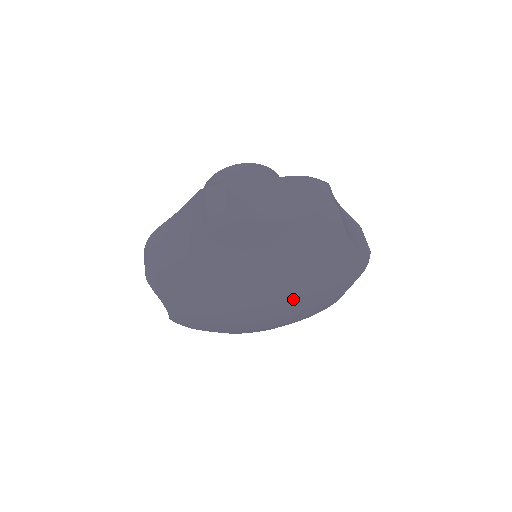
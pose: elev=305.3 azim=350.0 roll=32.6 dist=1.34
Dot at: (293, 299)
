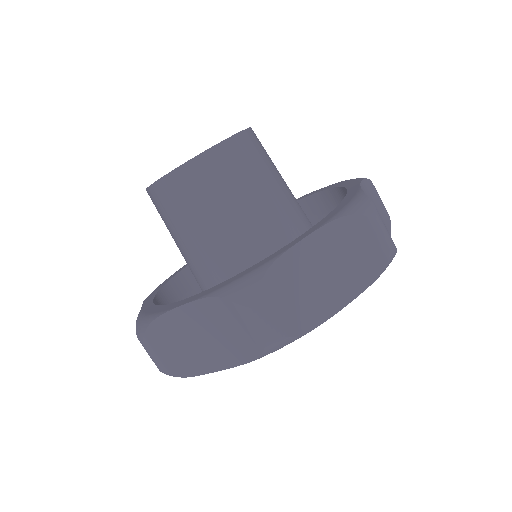
Dot at: occluded
